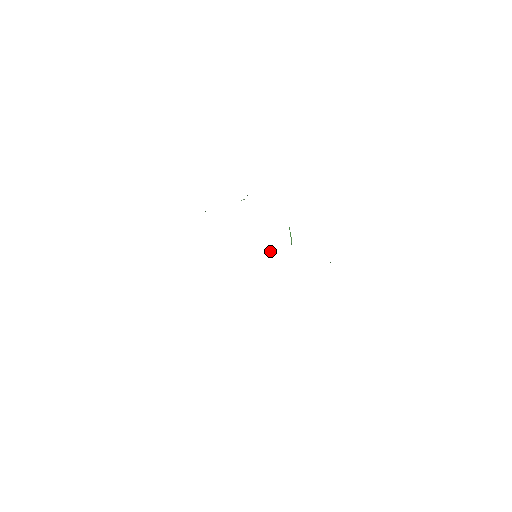
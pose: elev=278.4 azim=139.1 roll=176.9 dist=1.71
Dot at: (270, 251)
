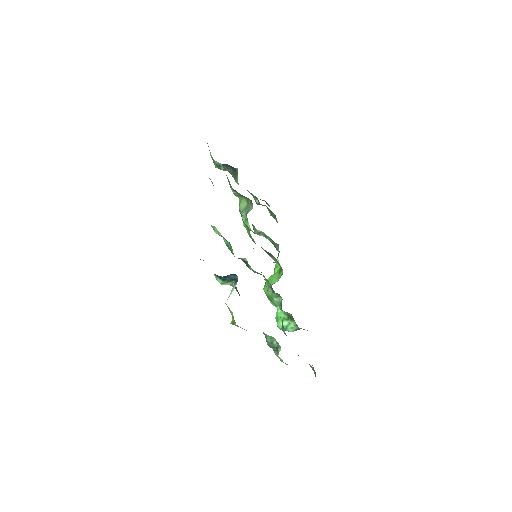
Dot at: occluded
